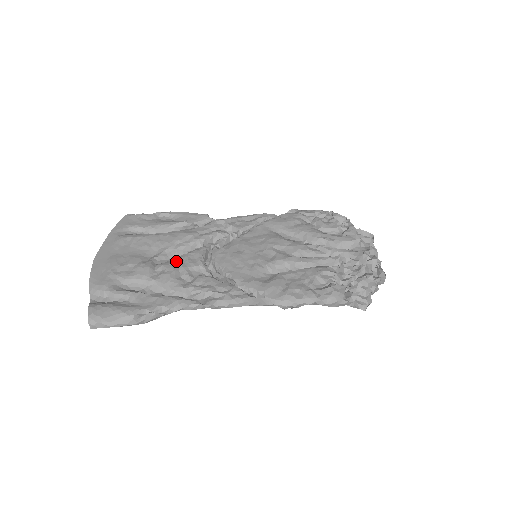
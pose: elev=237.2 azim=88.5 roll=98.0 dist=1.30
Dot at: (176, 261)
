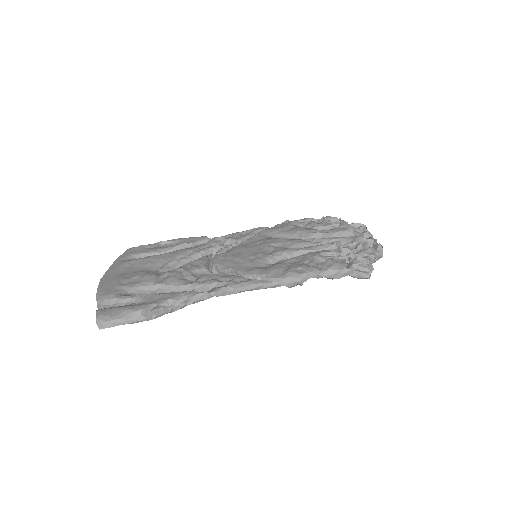
Dot at: (179, 268)
